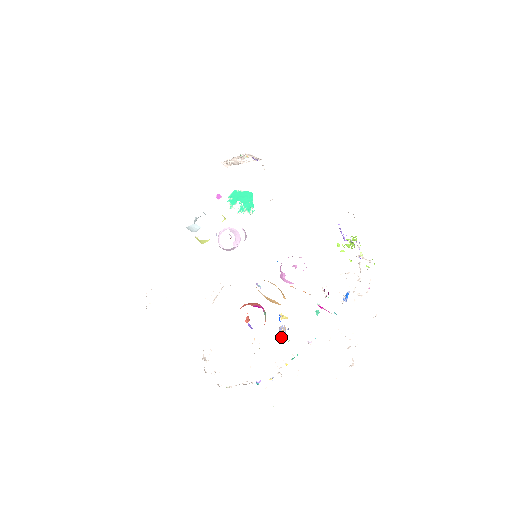
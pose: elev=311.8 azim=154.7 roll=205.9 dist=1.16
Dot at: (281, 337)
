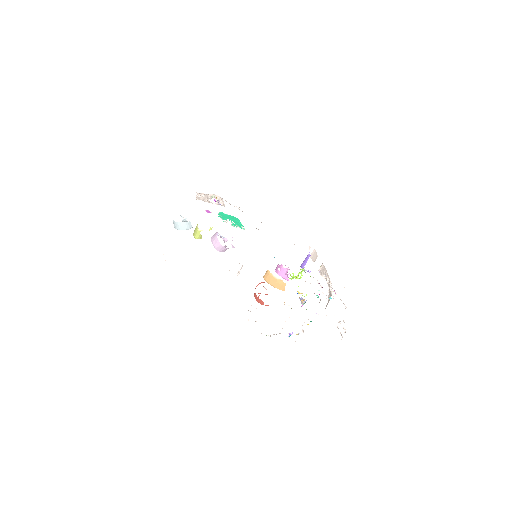
Dot at: (303, 304)
